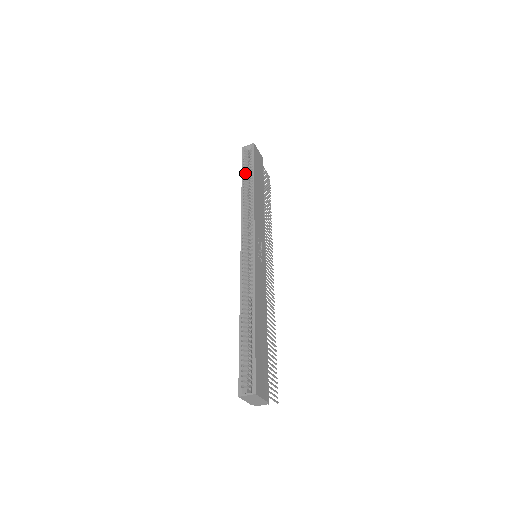
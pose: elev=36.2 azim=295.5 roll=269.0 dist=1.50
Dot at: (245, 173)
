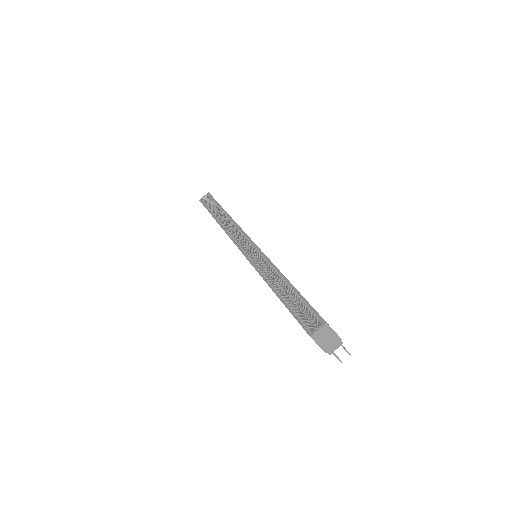
Dot at: (212, 211)
